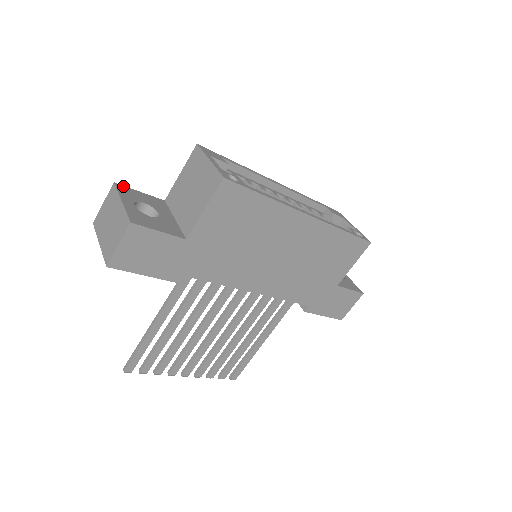
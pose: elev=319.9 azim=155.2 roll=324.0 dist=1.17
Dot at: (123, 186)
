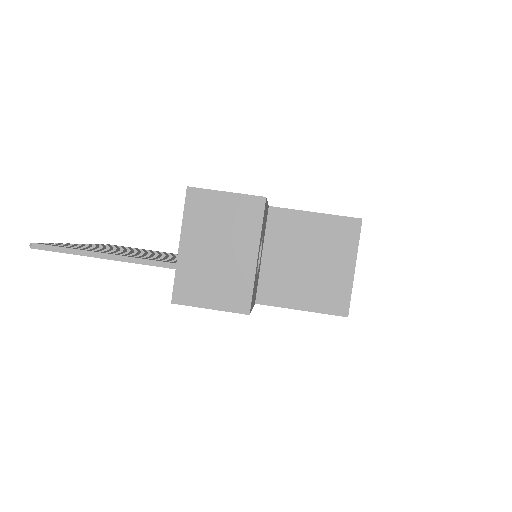
Dot at: occluded
